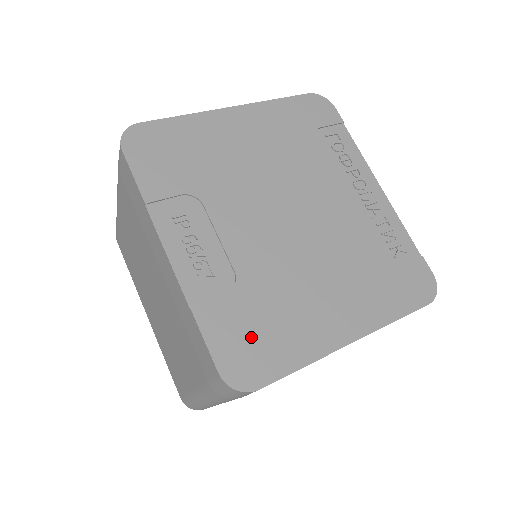
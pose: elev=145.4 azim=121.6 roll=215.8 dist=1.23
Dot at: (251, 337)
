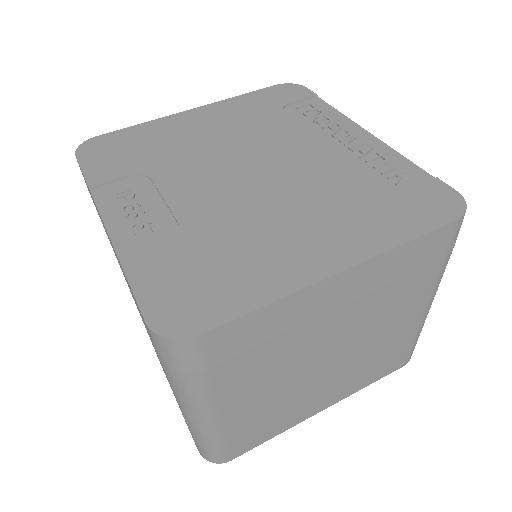
Dot at: (193, 282)
